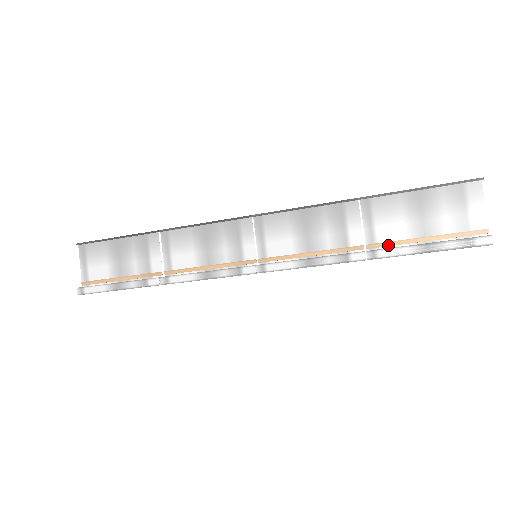
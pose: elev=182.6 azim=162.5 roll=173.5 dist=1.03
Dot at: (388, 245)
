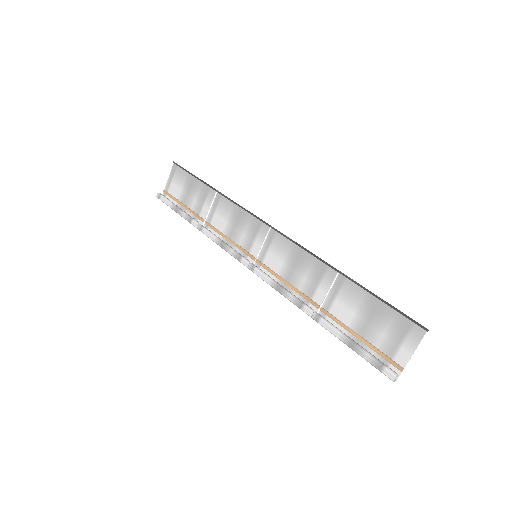
Dot at: (334, 320)
